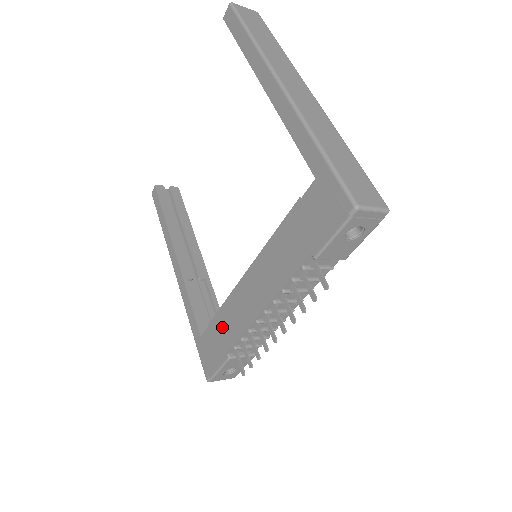
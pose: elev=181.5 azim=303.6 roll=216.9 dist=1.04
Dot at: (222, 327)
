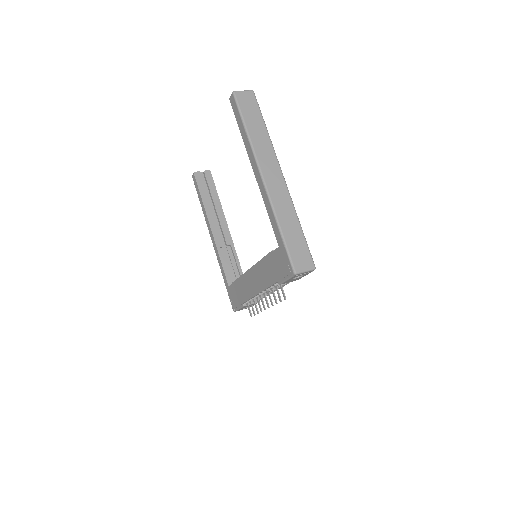
Dot at: (239, 289)
